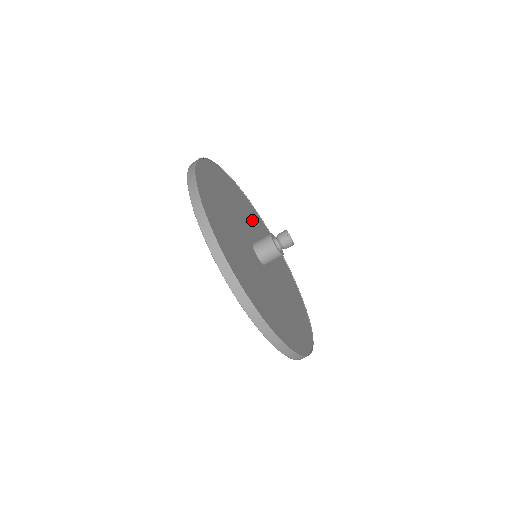
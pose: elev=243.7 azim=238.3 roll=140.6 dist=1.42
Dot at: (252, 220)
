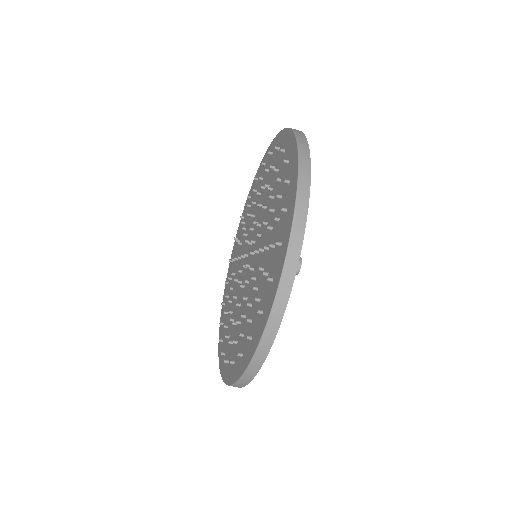
Dot at: occluded
